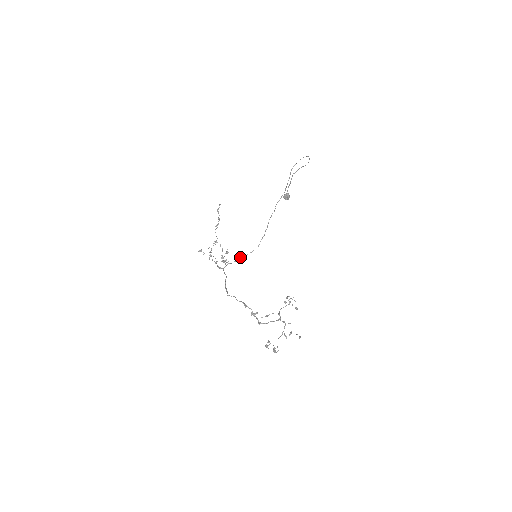
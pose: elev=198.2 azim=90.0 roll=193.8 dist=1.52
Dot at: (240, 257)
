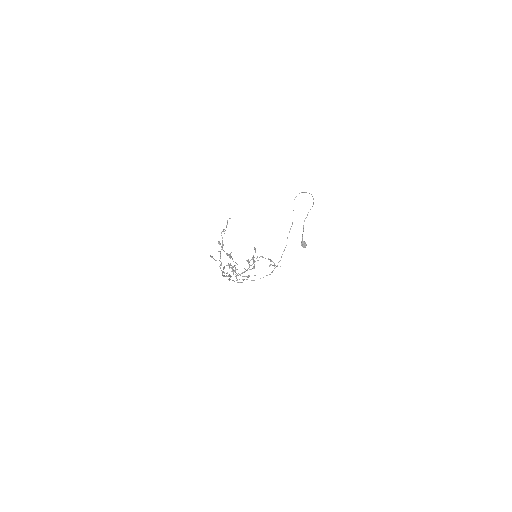
Dot at: (253, 280)
